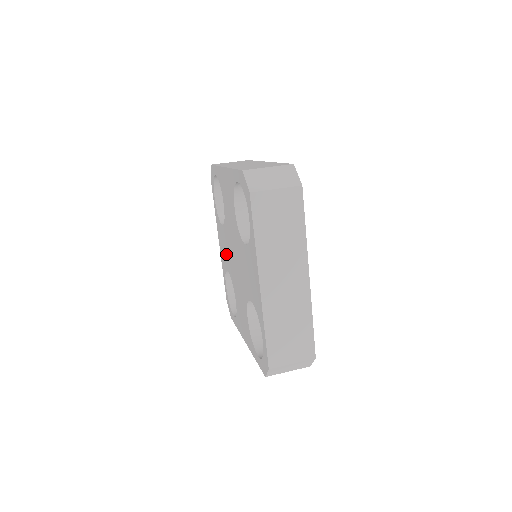
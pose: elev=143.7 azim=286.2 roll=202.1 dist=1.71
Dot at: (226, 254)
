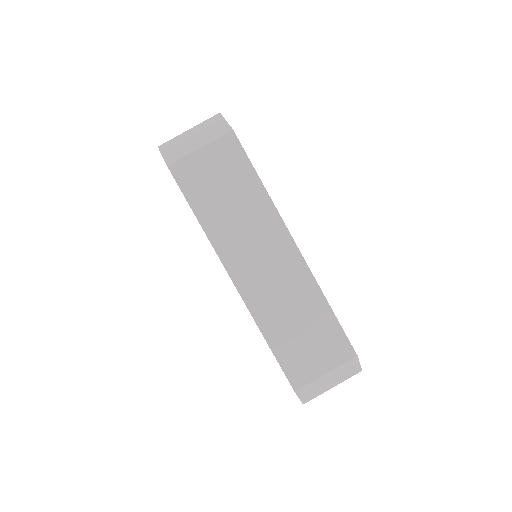
Dot at: occluded
